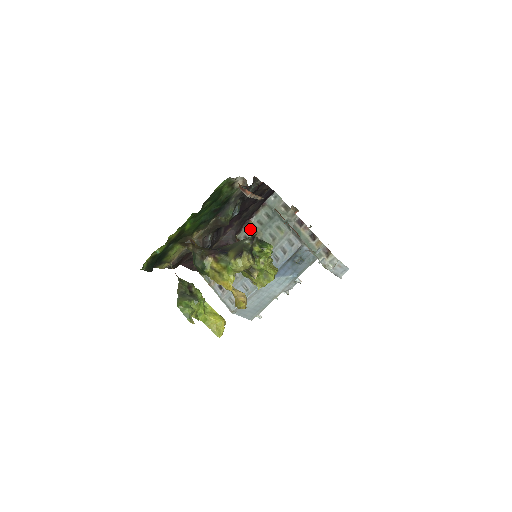
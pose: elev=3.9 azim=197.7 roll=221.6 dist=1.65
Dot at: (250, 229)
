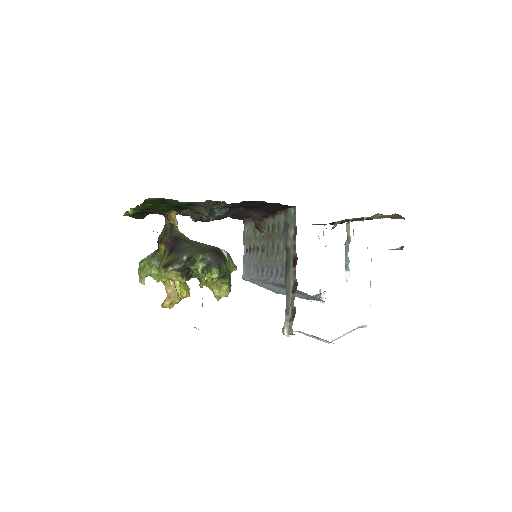
Dot at: (273, 223)
